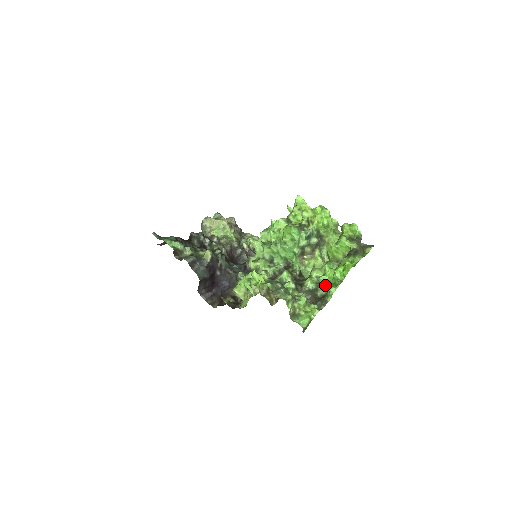
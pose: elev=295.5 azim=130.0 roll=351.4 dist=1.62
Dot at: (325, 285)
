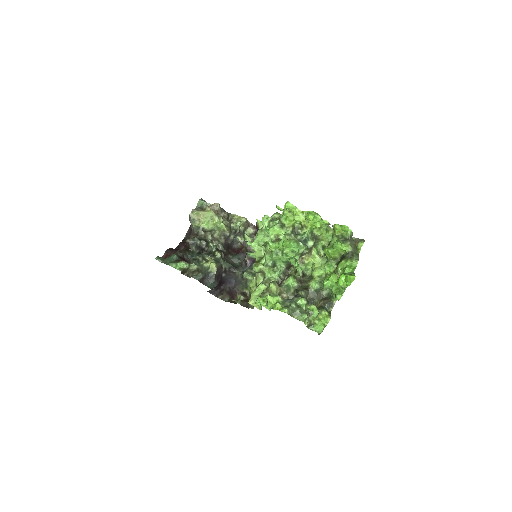
Dot at: (329, 288)
